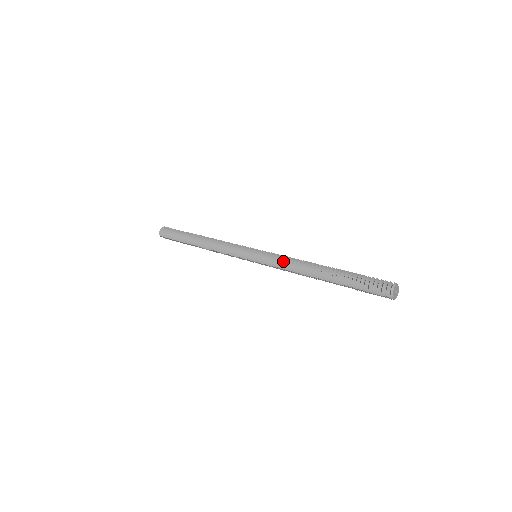
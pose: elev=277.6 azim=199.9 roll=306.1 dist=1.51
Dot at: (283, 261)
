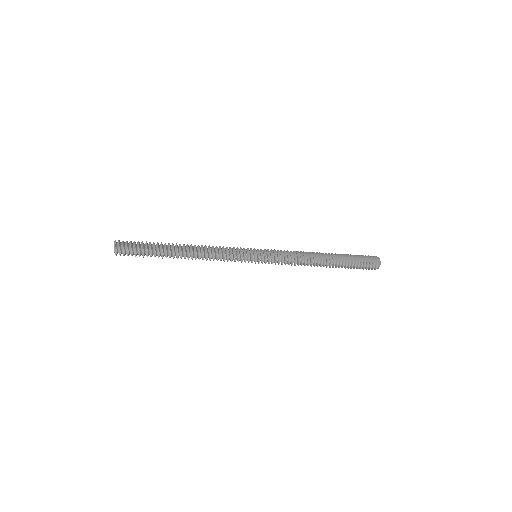
Dot at: (290, 253)
